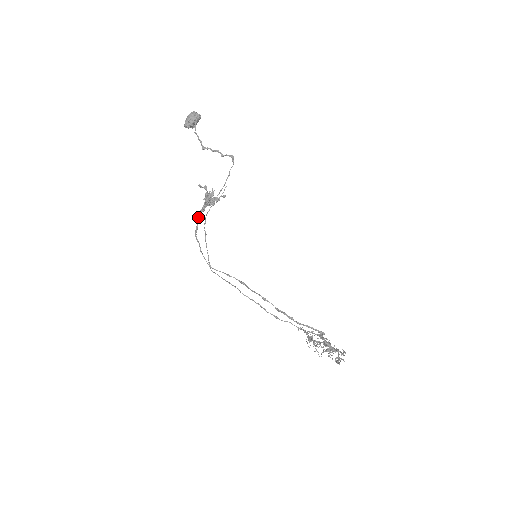
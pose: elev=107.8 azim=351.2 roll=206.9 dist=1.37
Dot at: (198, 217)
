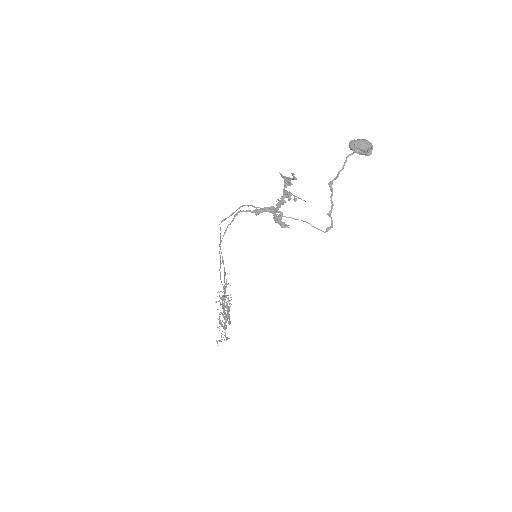
Dot at: (257, 211)
